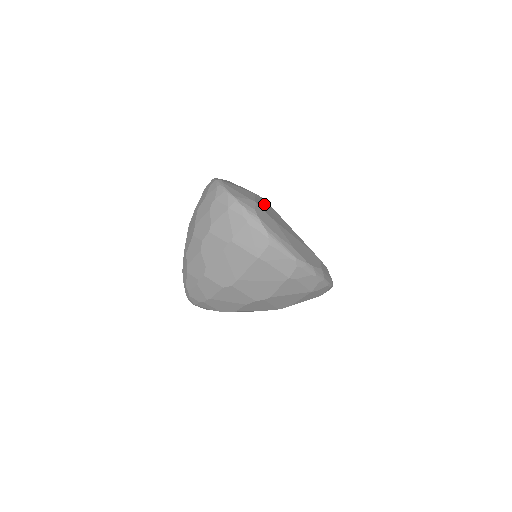
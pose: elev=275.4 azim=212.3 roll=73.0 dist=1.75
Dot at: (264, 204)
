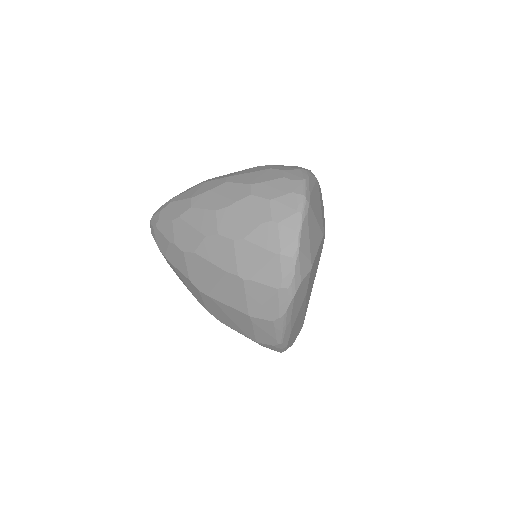
Dot at: (318, 255)
